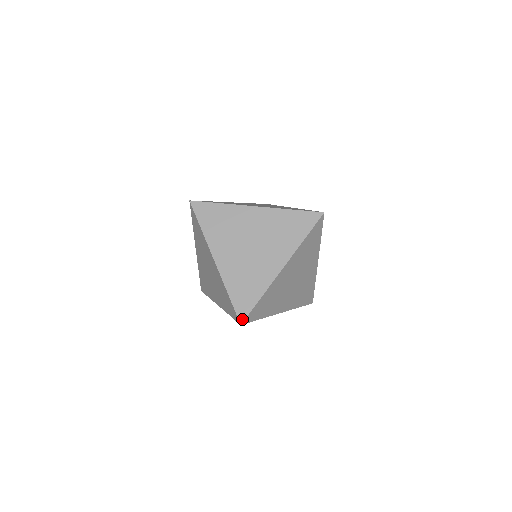
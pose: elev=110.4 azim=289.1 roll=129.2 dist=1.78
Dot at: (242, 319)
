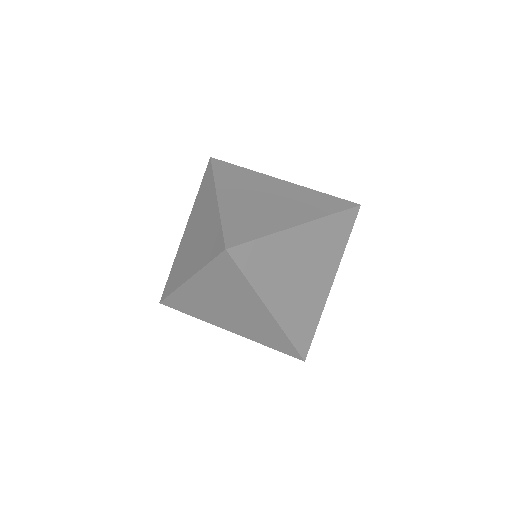
Dot at: (305, 356)
